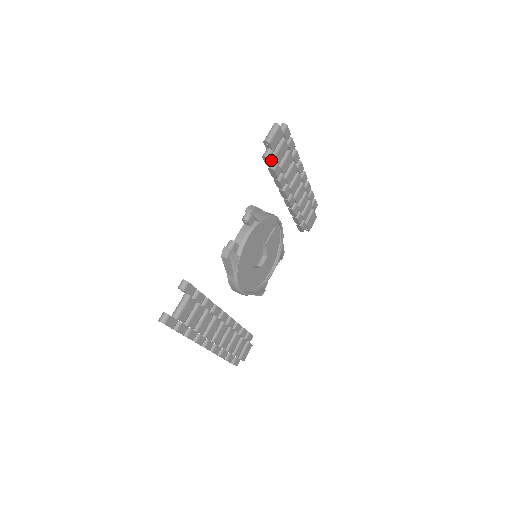
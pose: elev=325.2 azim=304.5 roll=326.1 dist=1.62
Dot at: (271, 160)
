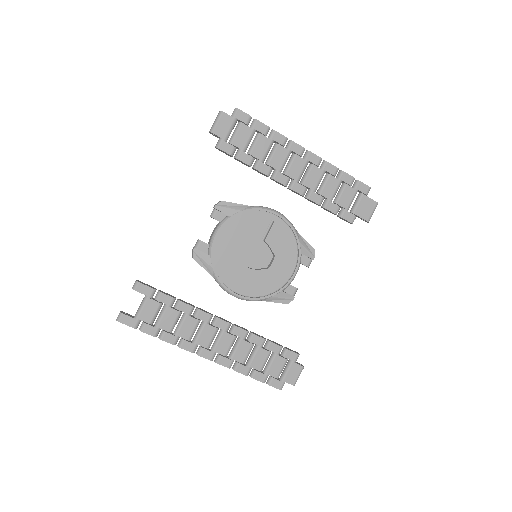
Dot at: (225, 149)
